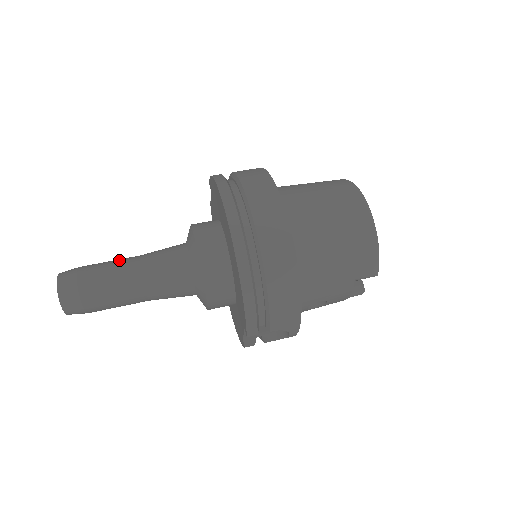
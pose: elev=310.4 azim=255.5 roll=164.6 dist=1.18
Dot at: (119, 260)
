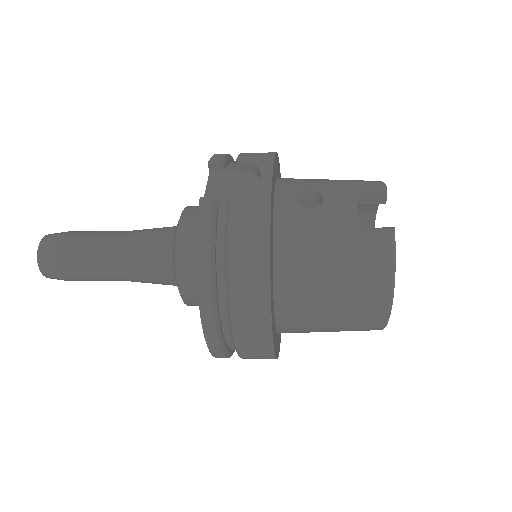
Dot at: occluded
